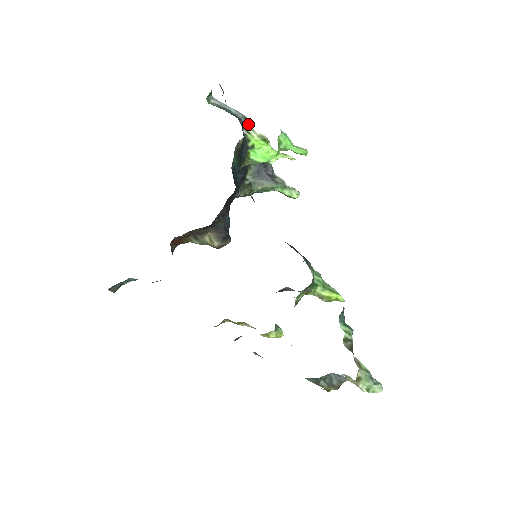
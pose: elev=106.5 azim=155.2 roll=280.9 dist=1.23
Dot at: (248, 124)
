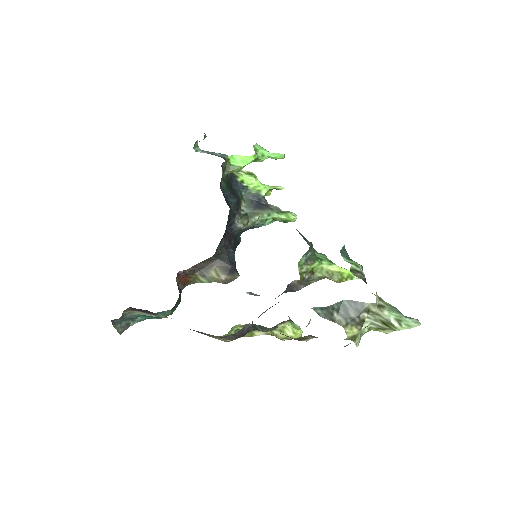
Dot at: occluded
